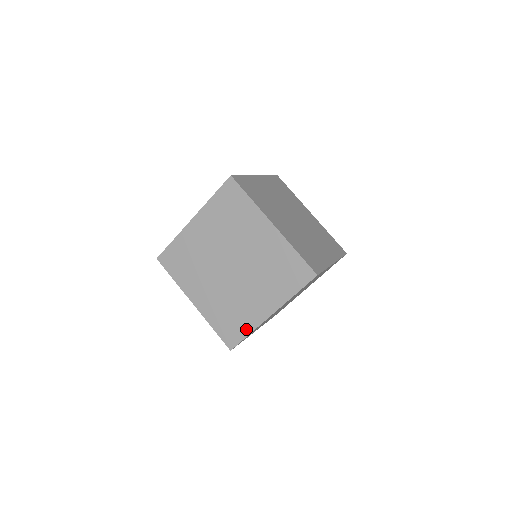
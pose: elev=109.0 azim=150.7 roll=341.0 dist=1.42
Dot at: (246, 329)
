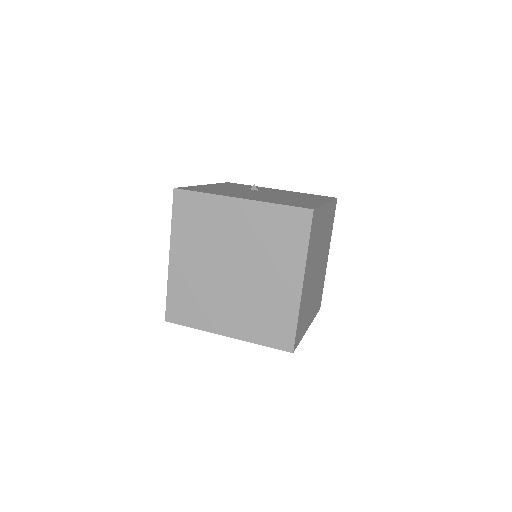
Dot at: (195, 322)
